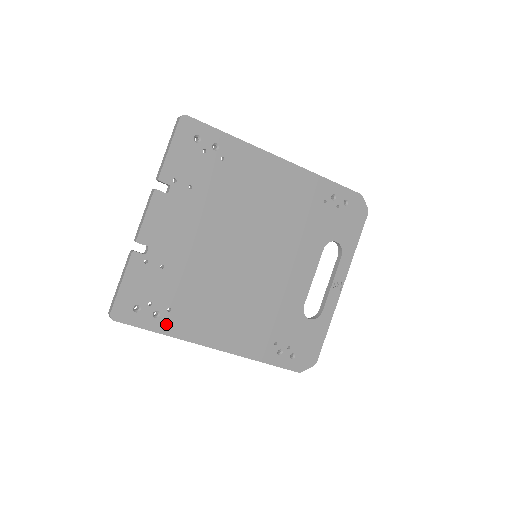
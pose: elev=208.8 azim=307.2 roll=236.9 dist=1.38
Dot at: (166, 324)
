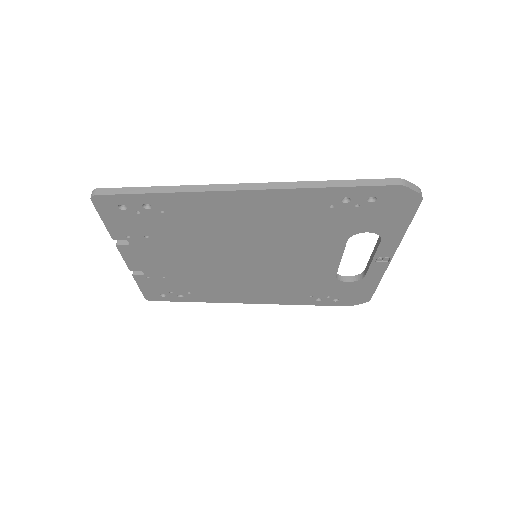
Dot at: (193, 298)
